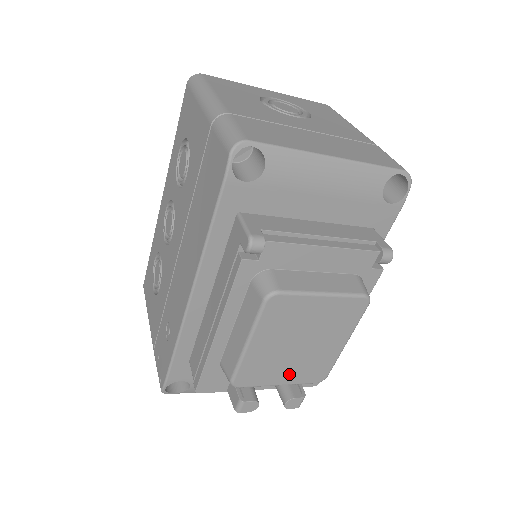
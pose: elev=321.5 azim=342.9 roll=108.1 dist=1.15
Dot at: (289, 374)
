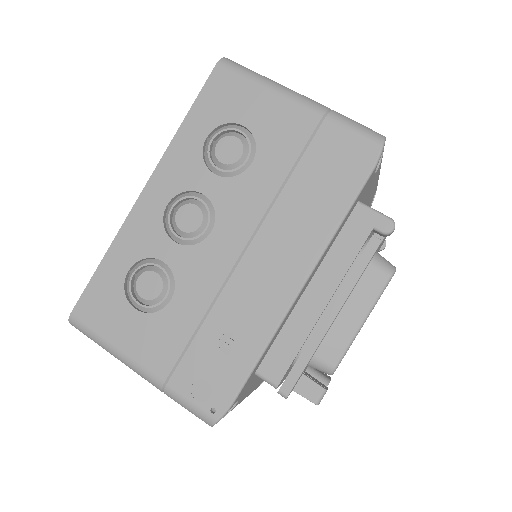
Dot at: occluded
